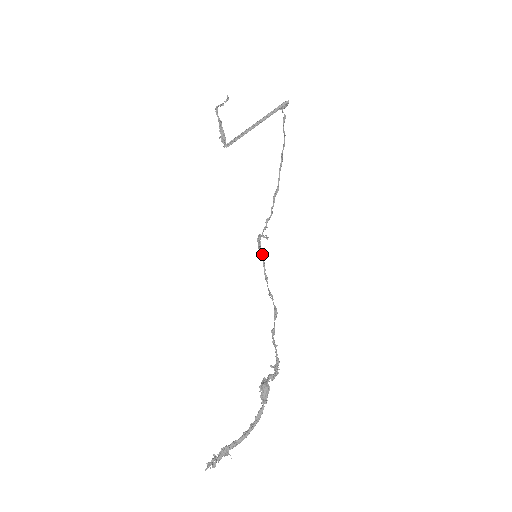
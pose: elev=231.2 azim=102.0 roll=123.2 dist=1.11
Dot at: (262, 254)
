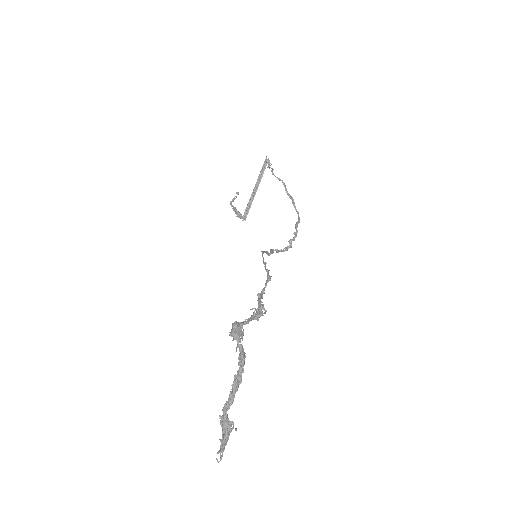
Dot at: (262, 252)
